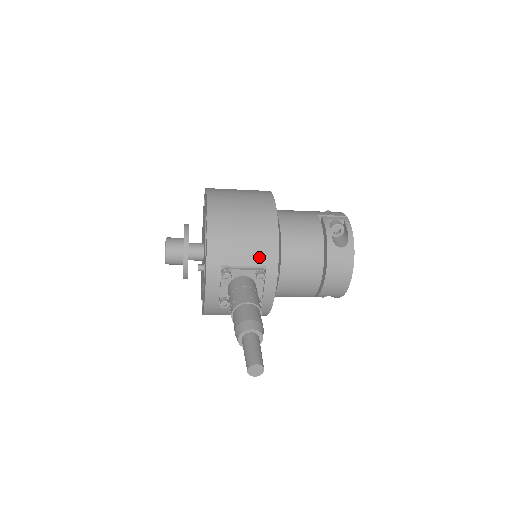
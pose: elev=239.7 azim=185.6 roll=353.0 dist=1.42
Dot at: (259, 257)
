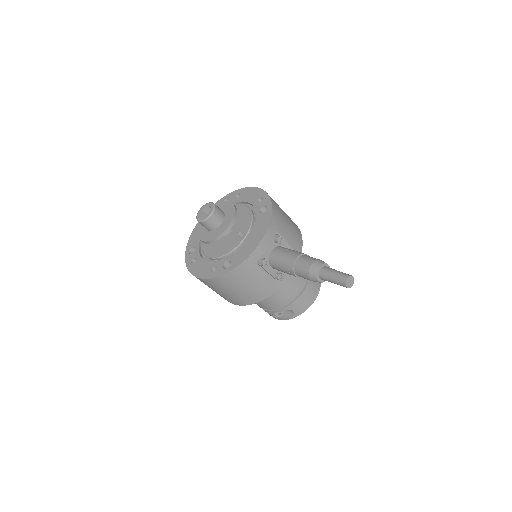
Dot at: (294, 242)
